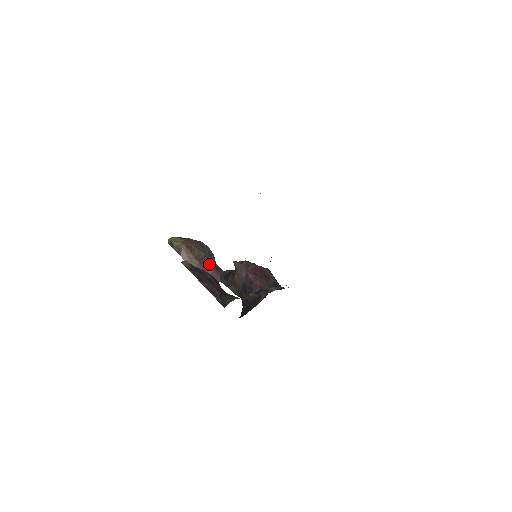
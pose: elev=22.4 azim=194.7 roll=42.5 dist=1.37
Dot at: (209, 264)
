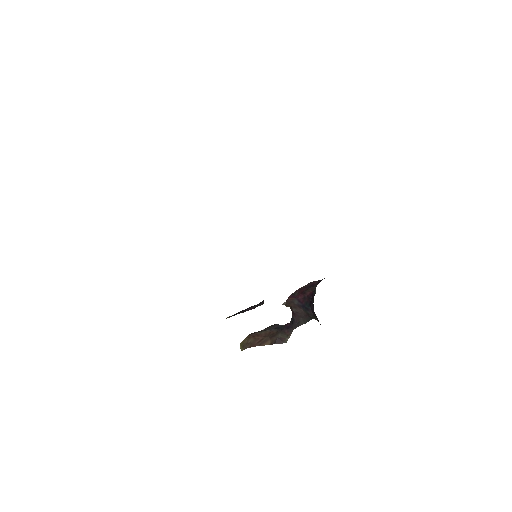
Dot at: (277, 330)
